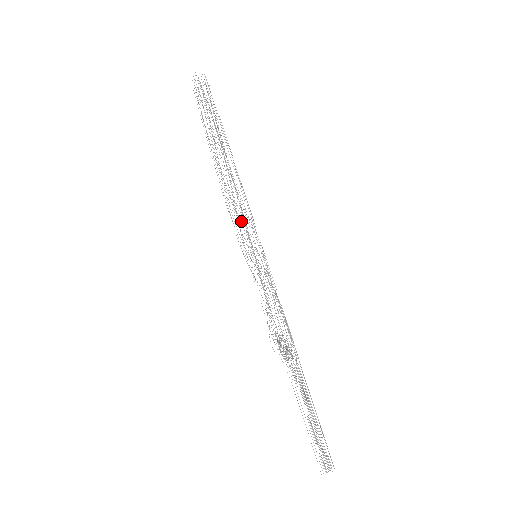
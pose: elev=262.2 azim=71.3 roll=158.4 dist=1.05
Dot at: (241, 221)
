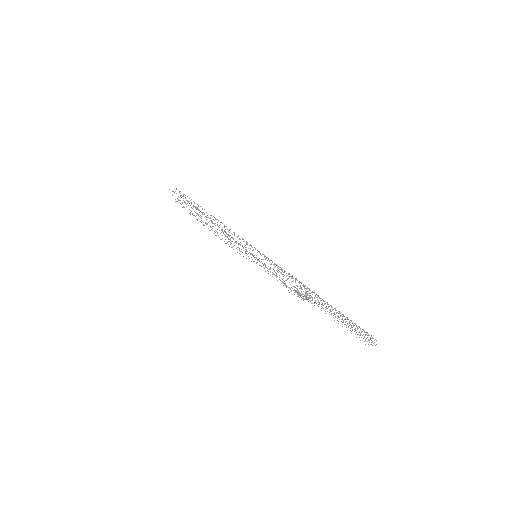
Dot at: occluded
